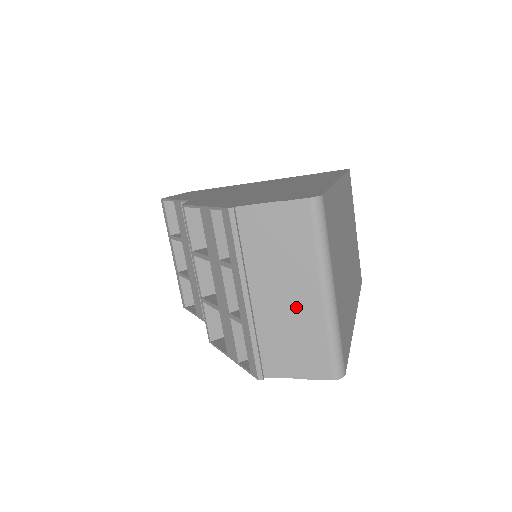
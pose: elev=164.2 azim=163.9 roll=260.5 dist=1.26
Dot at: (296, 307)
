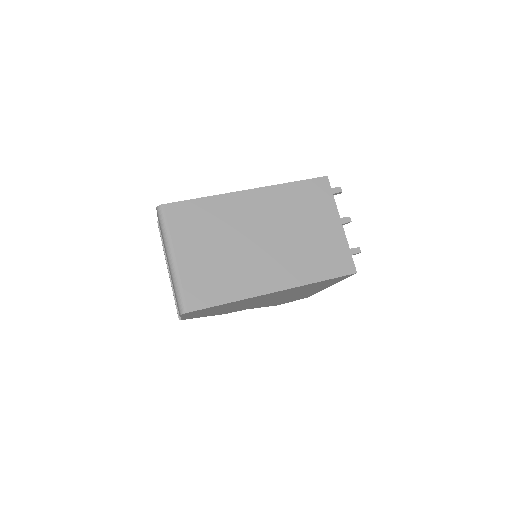
Dot at: occluded
